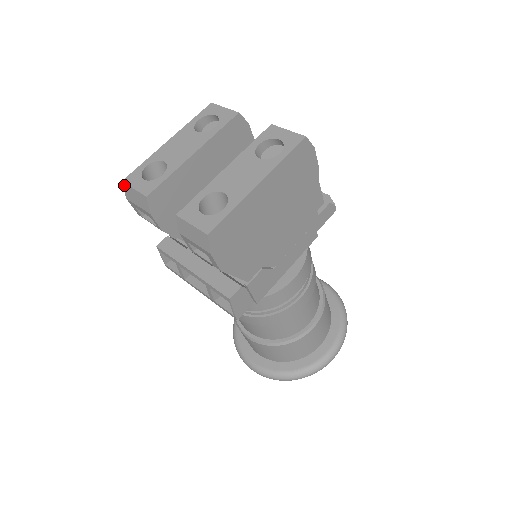
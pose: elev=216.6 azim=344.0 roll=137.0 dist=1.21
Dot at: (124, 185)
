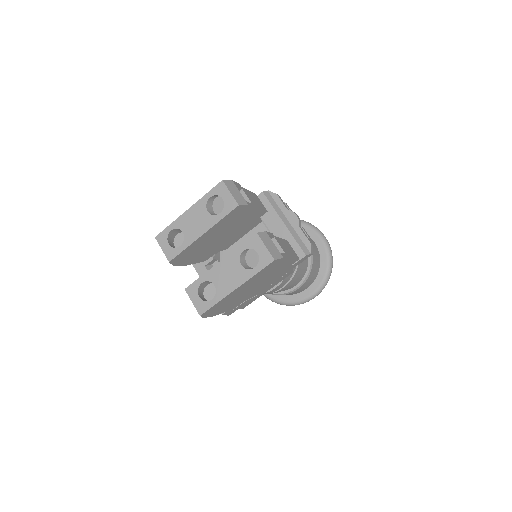
Dot at: occluded
